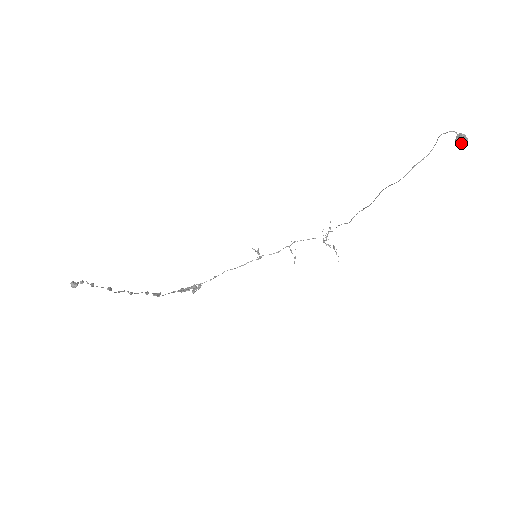
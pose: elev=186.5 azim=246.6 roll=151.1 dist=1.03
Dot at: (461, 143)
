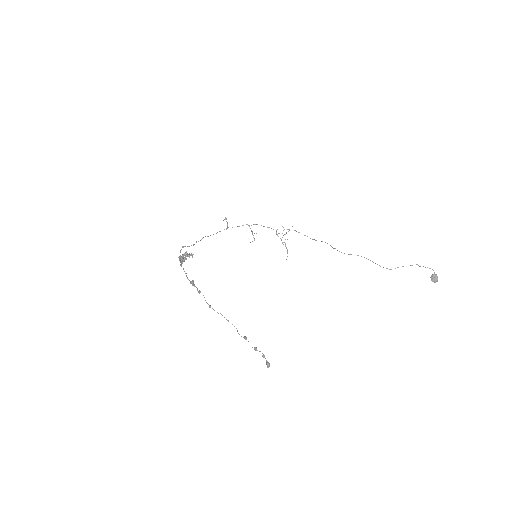
Dot at: (434, 281)
